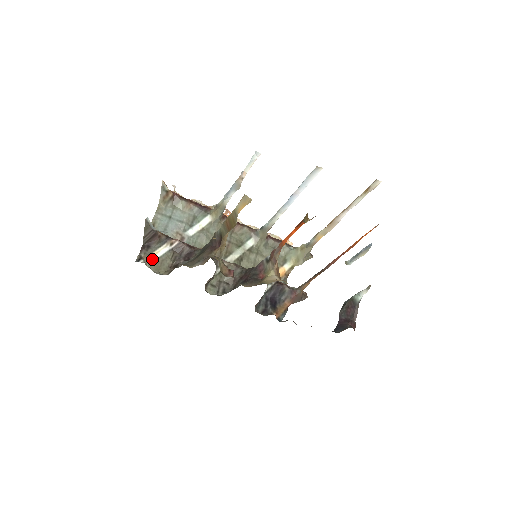
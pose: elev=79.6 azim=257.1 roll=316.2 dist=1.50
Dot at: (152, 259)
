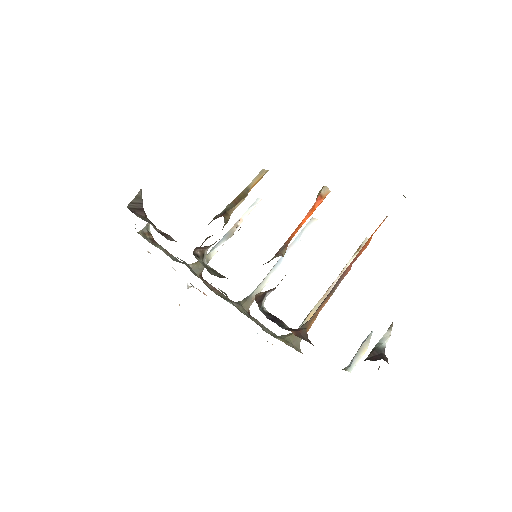
Dot at: occluded
